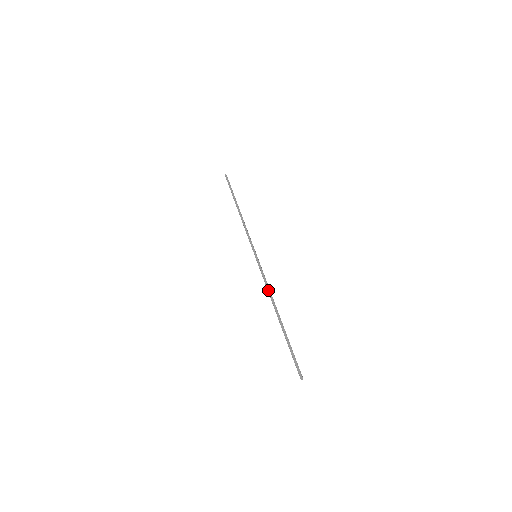
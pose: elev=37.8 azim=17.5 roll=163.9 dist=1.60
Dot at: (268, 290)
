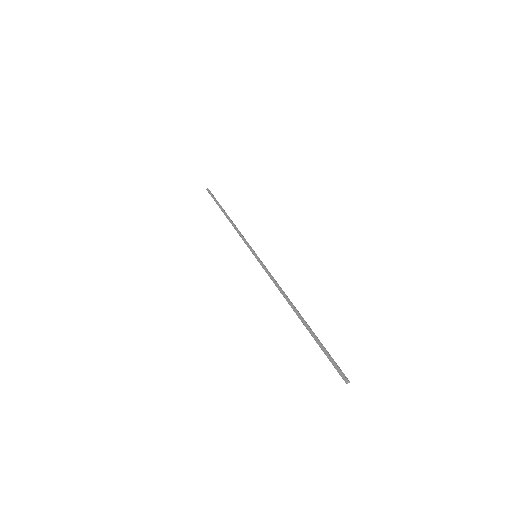
Dot at: (278, 288)
